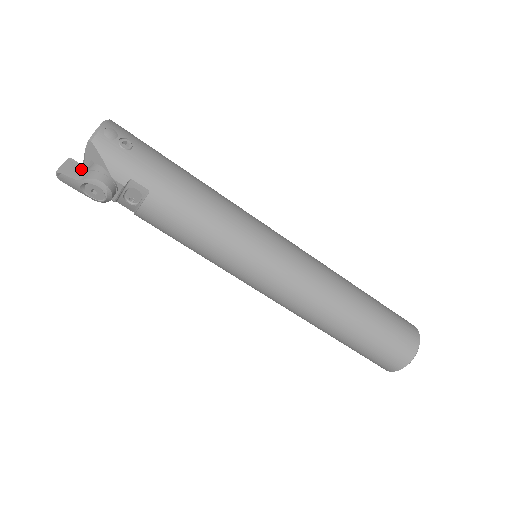
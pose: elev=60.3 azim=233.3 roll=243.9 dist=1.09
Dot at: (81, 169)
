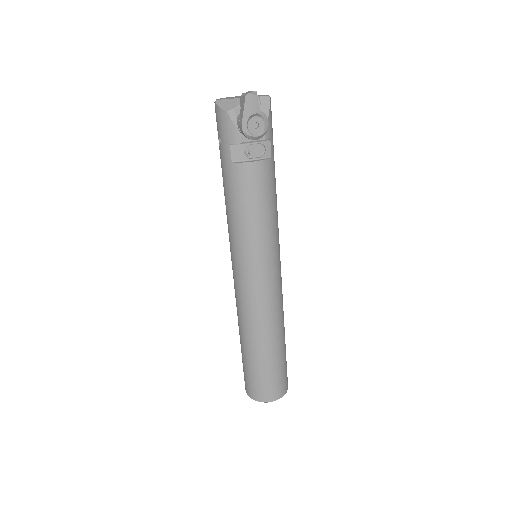
Dot at: occluded
